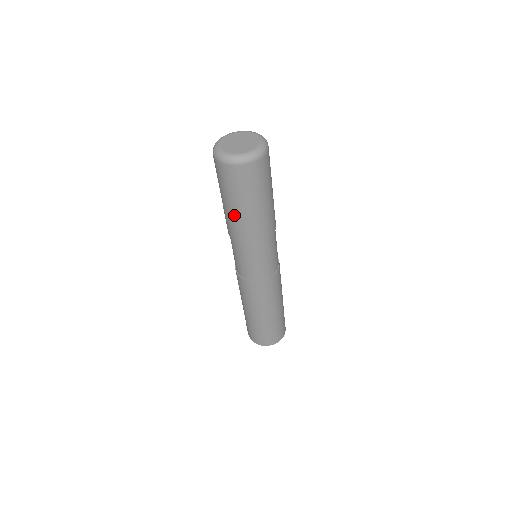
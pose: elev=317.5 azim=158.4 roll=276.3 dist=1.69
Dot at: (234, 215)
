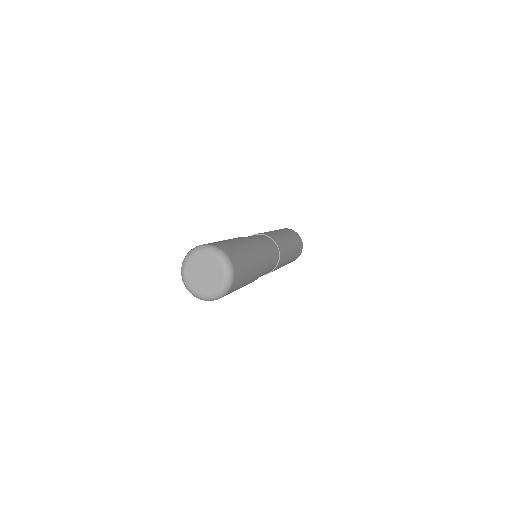
Dot at: occluded
